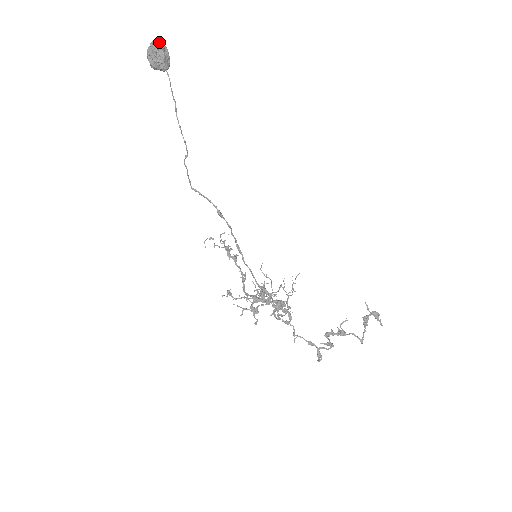
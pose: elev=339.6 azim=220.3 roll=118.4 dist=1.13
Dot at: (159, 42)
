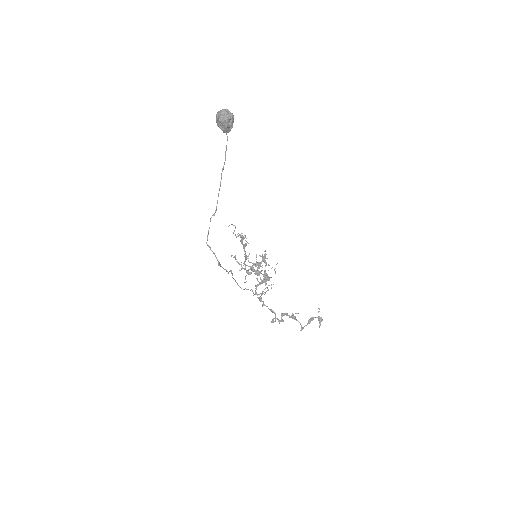
Dot at: (227, 114)
